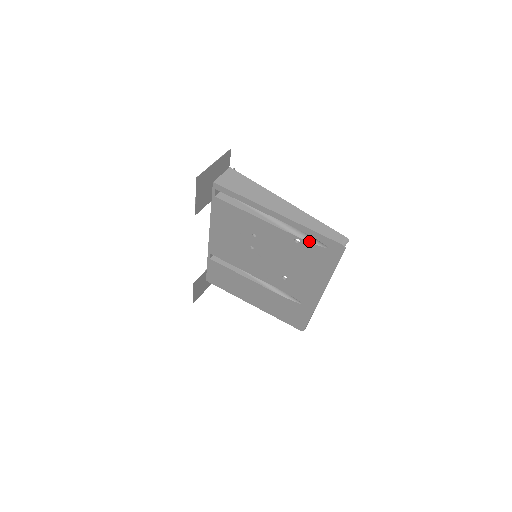
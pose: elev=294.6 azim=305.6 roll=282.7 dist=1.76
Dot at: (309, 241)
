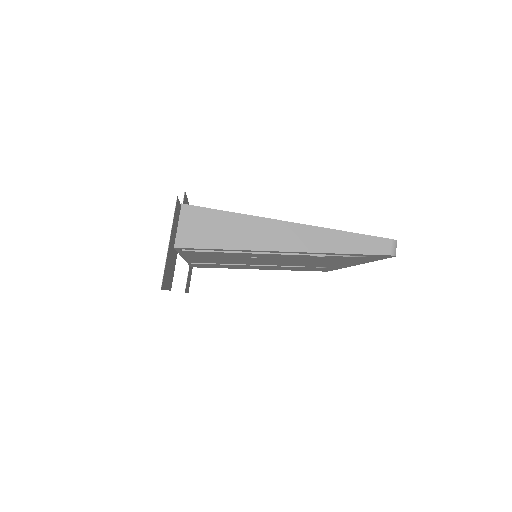
Dot at: (339, 256)
